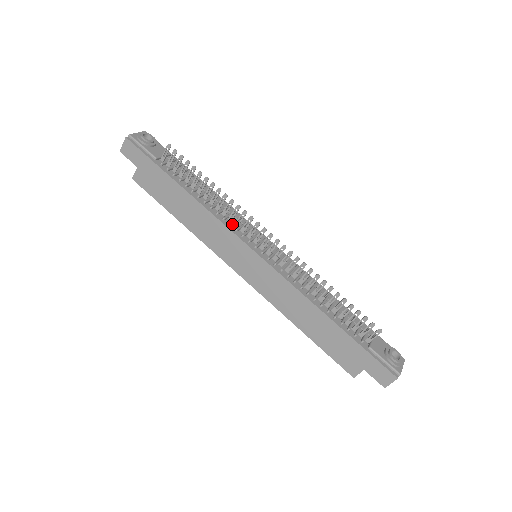
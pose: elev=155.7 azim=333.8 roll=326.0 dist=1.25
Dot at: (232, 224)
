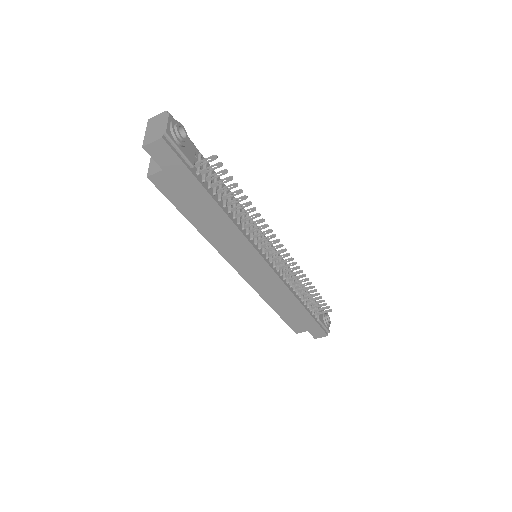
Dot at: (252, 237)
